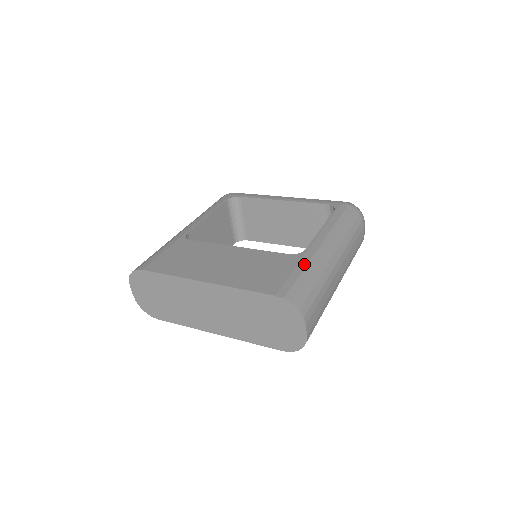
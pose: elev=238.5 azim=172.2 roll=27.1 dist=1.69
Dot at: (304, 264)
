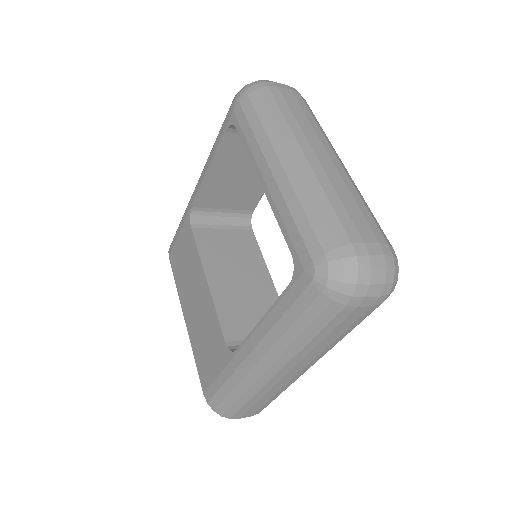
Dot at: (228, 374)
